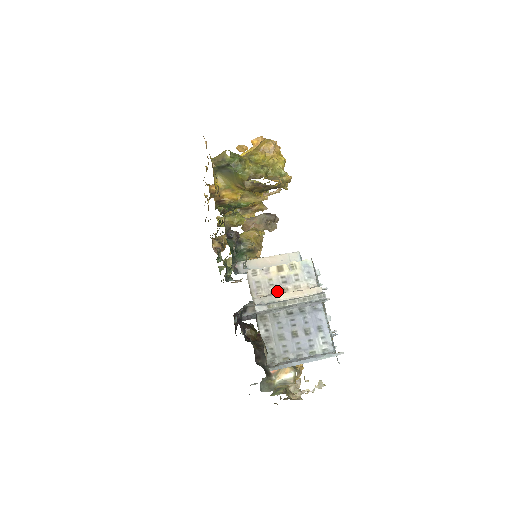
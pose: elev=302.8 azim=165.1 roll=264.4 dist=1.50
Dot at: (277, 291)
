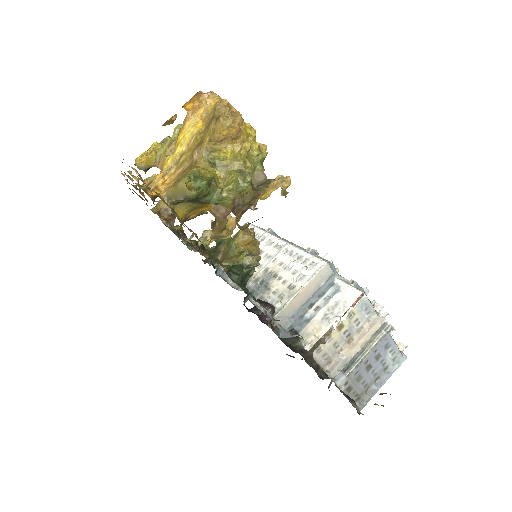
Dot at: (345, 349)
